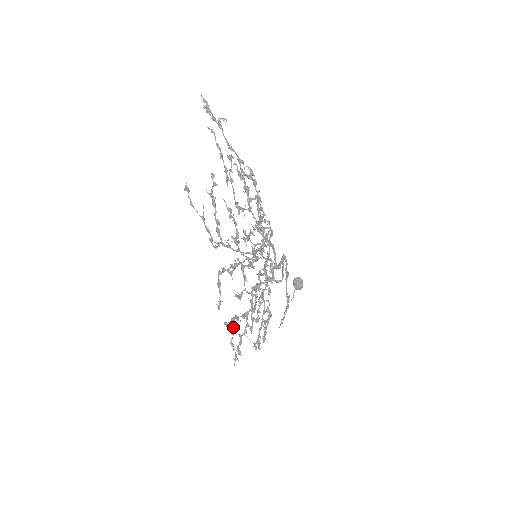
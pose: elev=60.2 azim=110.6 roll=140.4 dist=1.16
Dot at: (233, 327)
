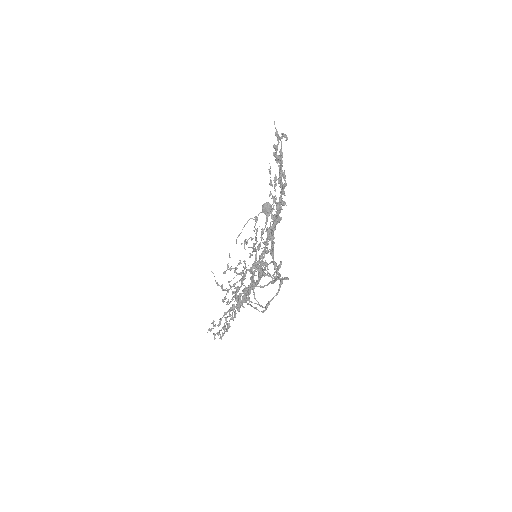
Dot at: occluded
